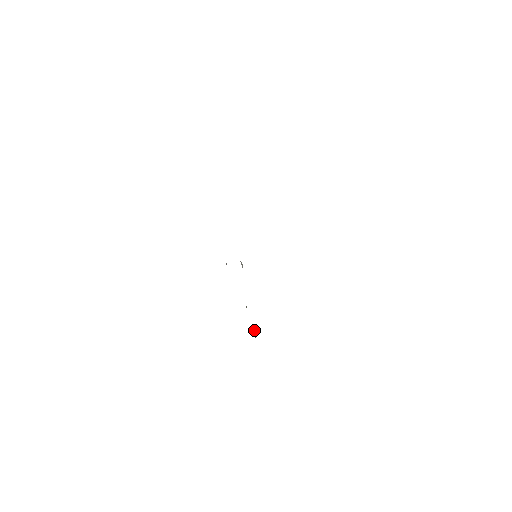
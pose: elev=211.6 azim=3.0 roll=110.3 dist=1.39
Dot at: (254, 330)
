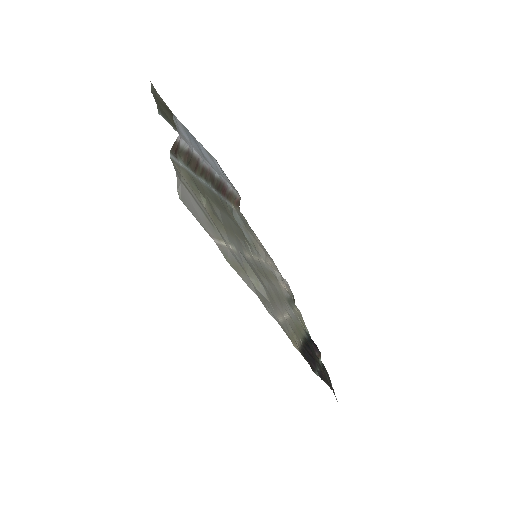
Dot at: (316, 350)
